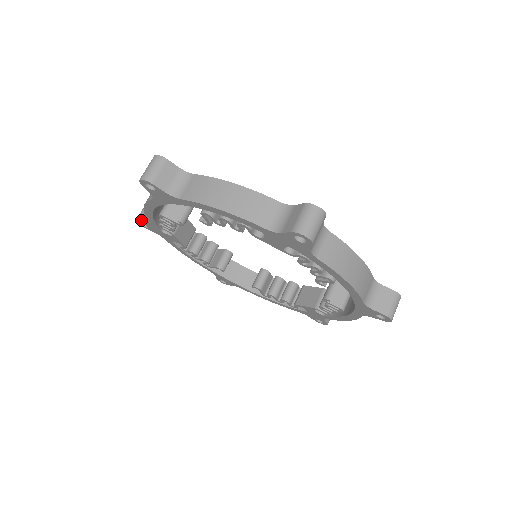
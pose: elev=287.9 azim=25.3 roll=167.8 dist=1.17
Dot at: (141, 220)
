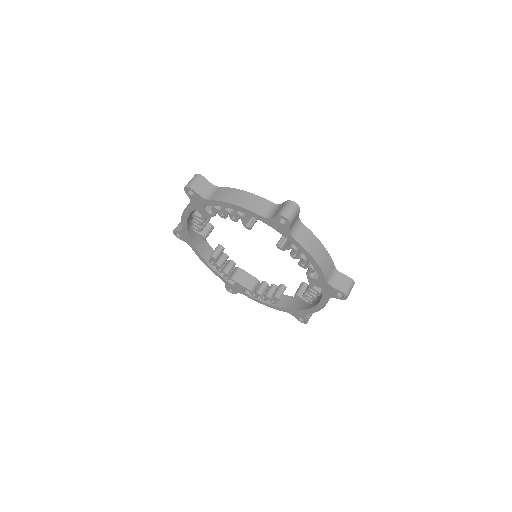
Dot at: (226, 286)
